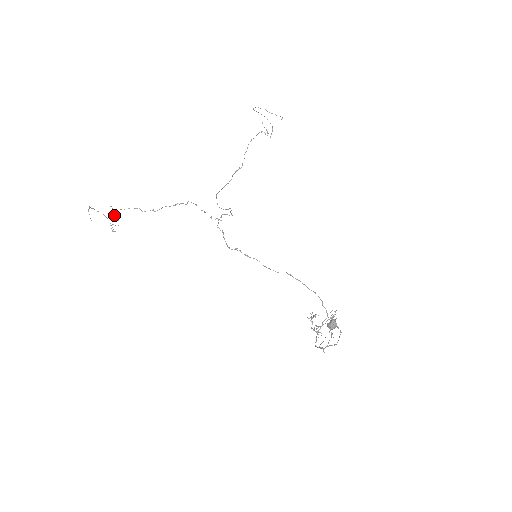
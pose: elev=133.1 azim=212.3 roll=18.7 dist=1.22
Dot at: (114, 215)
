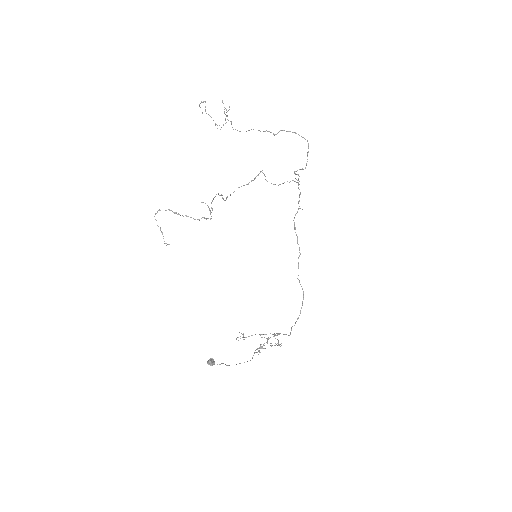
Dot at: occluded
